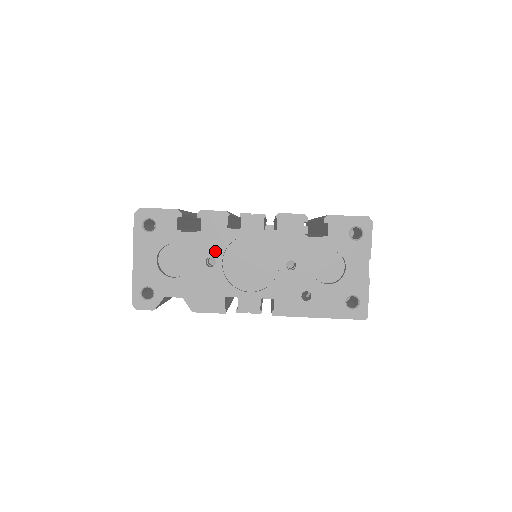
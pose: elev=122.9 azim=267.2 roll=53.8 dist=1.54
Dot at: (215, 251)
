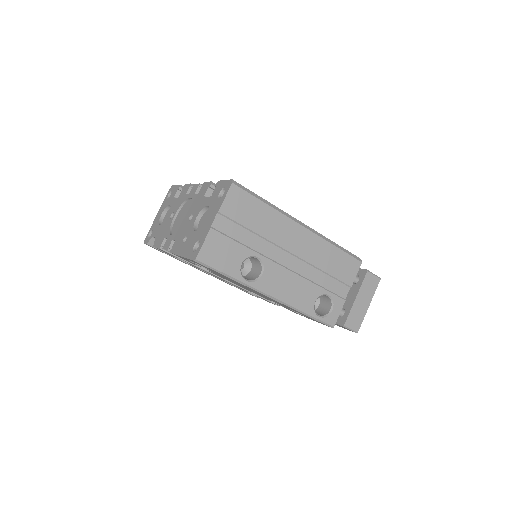
Dot at: (176, 209)
